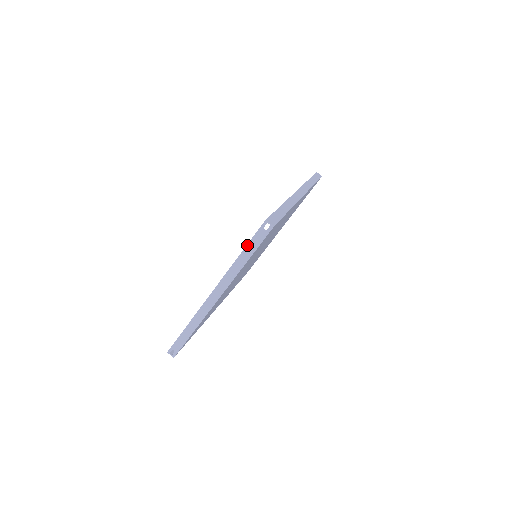
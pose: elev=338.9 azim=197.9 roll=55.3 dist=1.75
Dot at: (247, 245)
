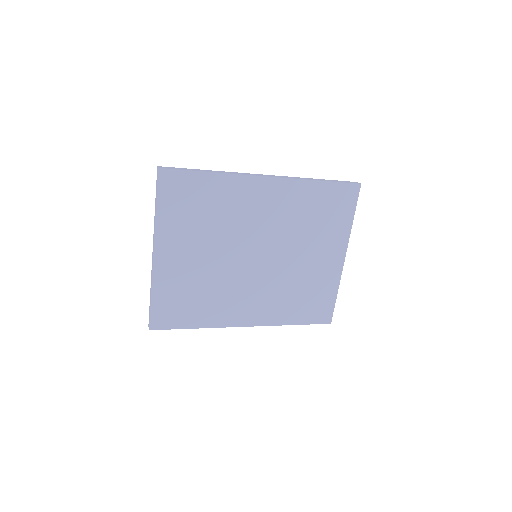
Dot at: occluded
